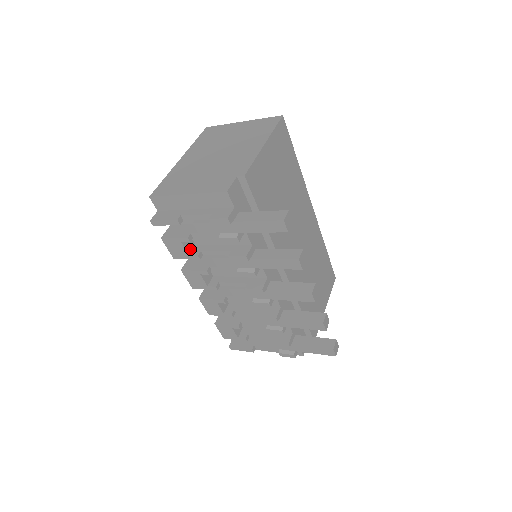
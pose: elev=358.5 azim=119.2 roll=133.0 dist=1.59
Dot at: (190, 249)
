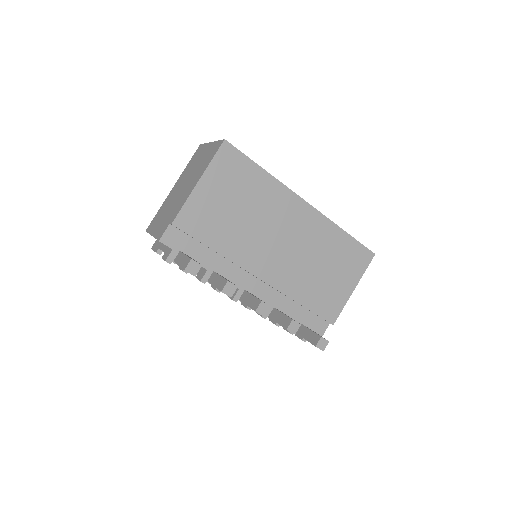
Dot at: occluded
